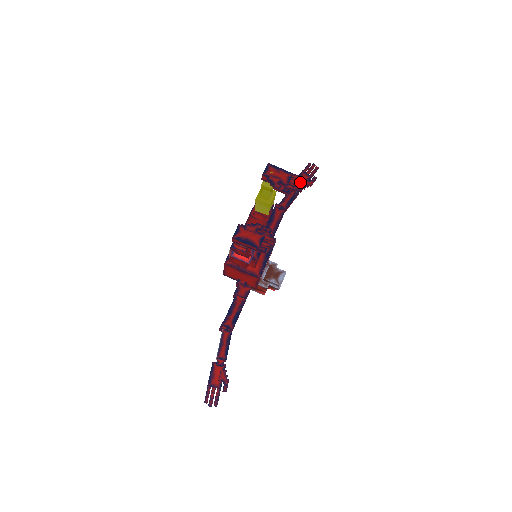
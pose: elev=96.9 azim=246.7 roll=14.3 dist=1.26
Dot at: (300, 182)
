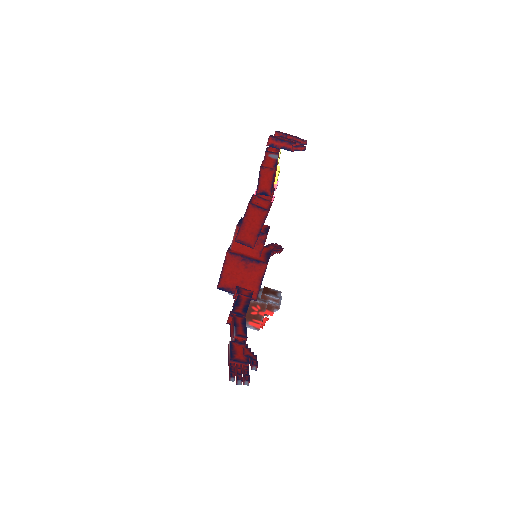
Dot at: occluded
